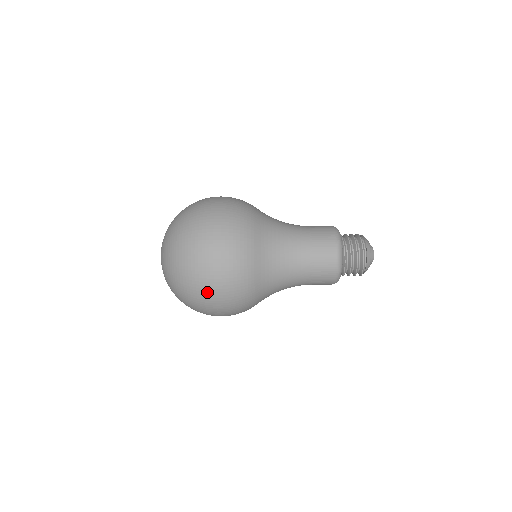
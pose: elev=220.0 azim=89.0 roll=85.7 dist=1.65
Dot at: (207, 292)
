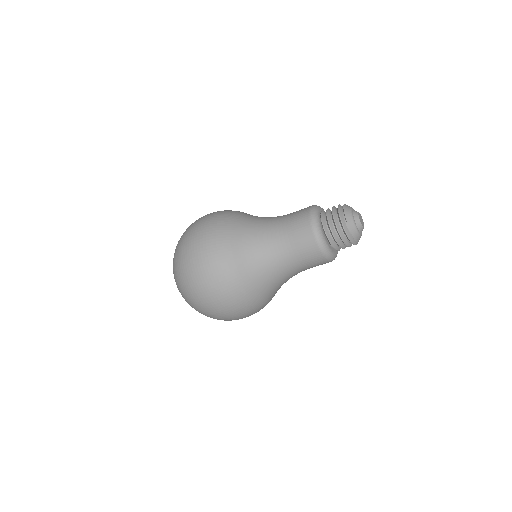
Dot at: (219, 315)
